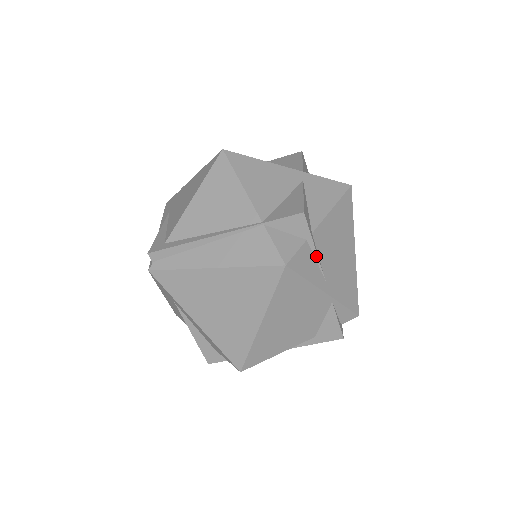
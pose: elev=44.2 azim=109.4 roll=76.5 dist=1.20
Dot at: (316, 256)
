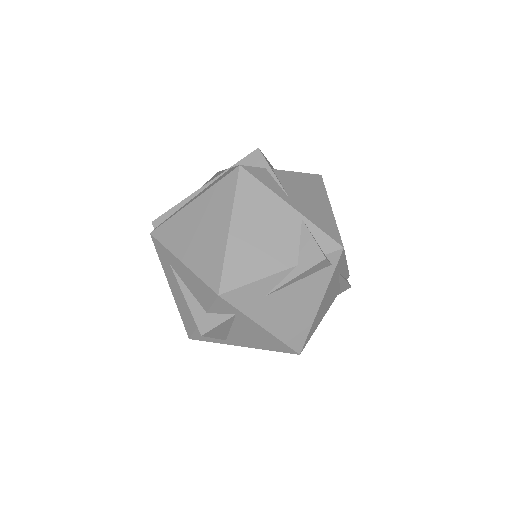
Dot at: (276, 179)
